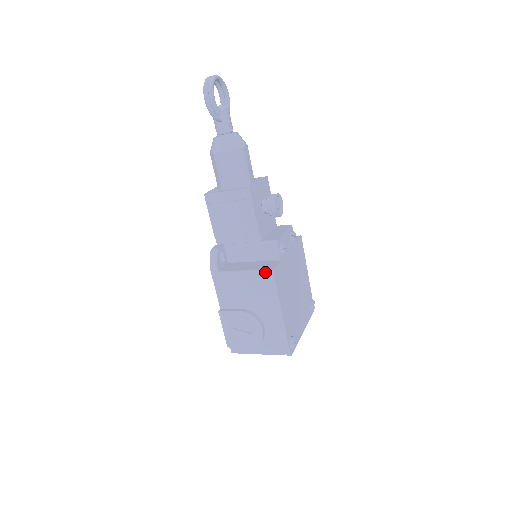
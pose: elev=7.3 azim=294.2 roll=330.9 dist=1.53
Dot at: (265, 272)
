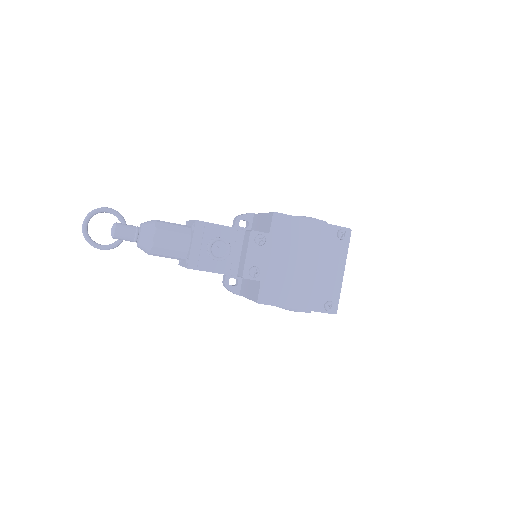
Dot at: (256, 302)
